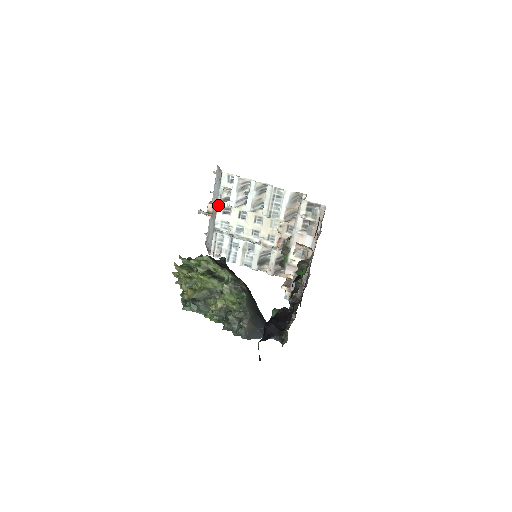
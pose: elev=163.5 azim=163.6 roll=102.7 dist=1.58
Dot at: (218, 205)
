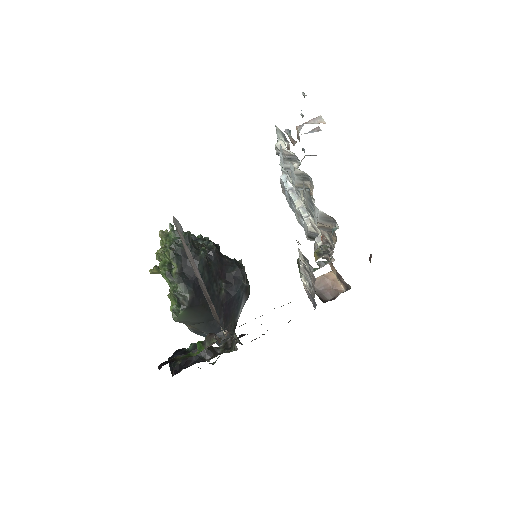
Dot at: occluded
